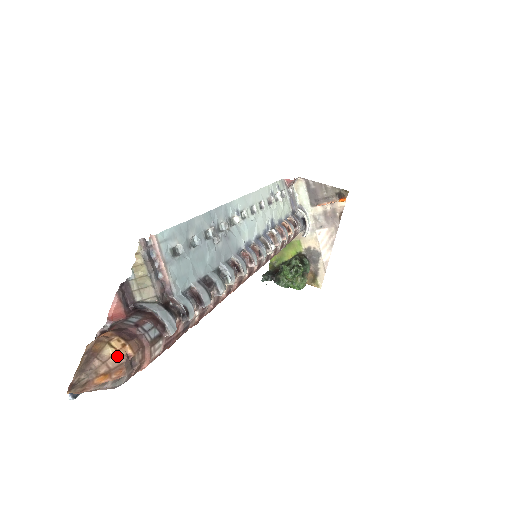
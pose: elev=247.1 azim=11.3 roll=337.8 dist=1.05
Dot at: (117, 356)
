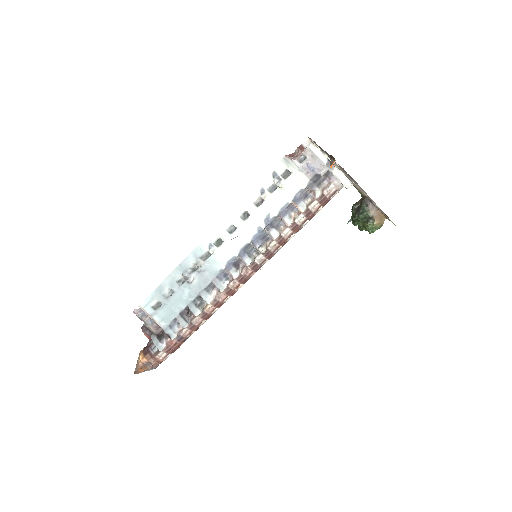
Dot at: (141, 363)
